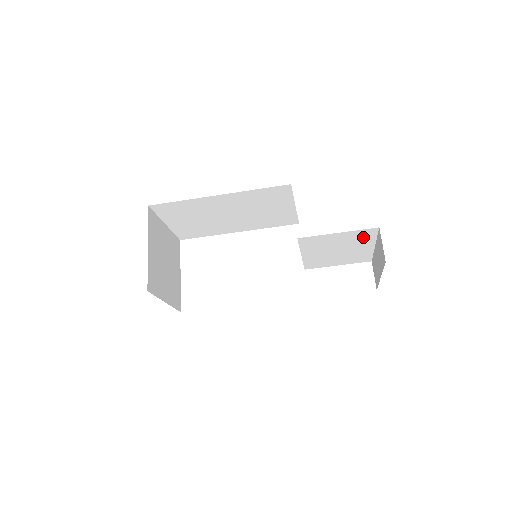
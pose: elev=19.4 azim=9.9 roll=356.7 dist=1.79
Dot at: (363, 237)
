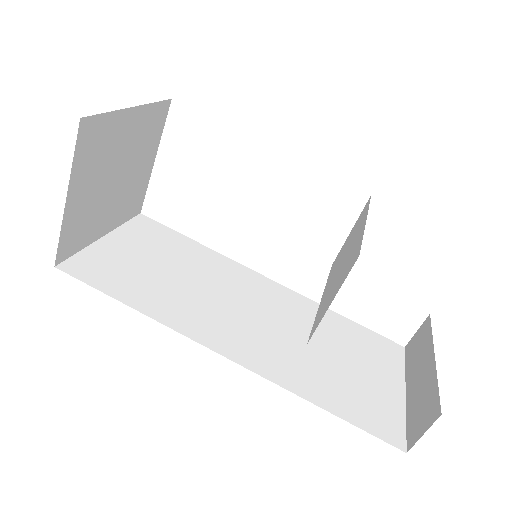
Dot at: occluded
